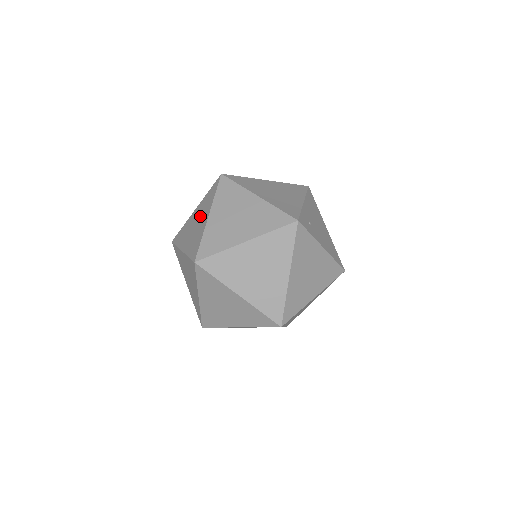
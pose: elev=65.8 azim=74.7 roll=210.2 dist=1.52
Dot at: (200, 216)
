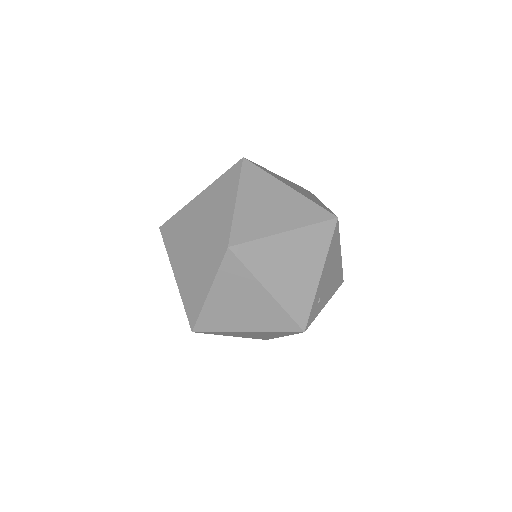
Dot at: (197, 269)
